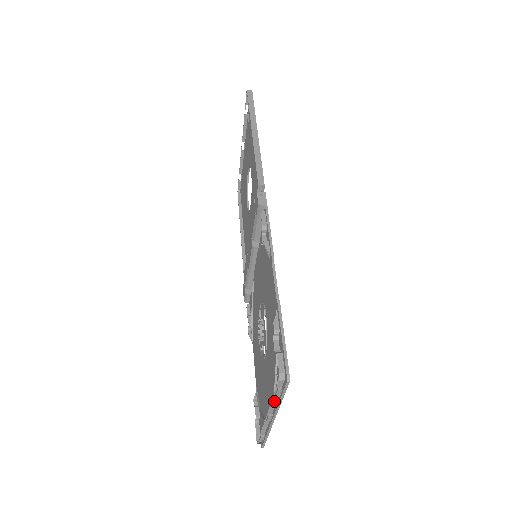
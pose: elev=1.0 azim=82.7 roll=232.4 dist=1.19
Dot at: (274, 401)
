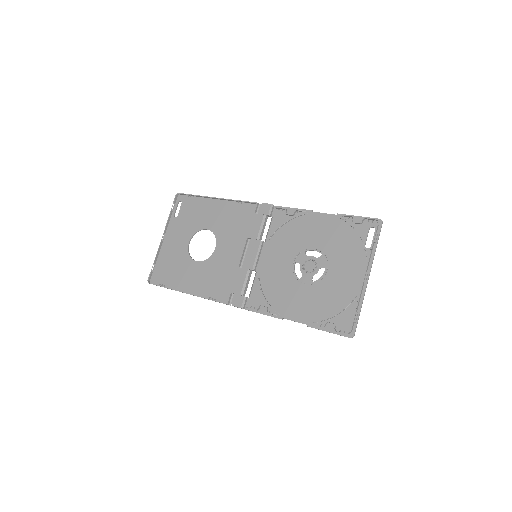
Dot at: (371, 253)
